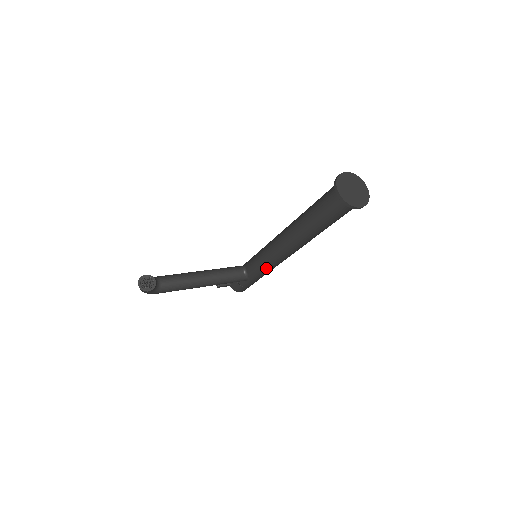
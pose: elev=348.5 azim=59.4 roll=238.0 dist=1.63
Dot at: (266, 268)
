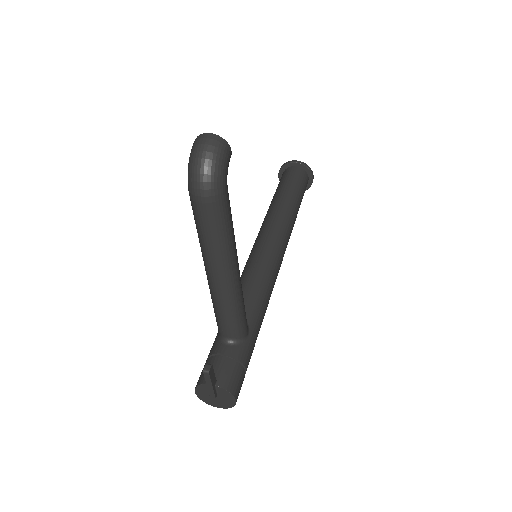
Dot at: (267, 288)
